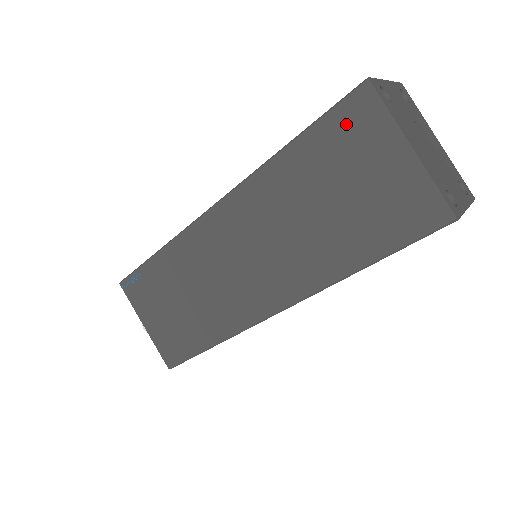
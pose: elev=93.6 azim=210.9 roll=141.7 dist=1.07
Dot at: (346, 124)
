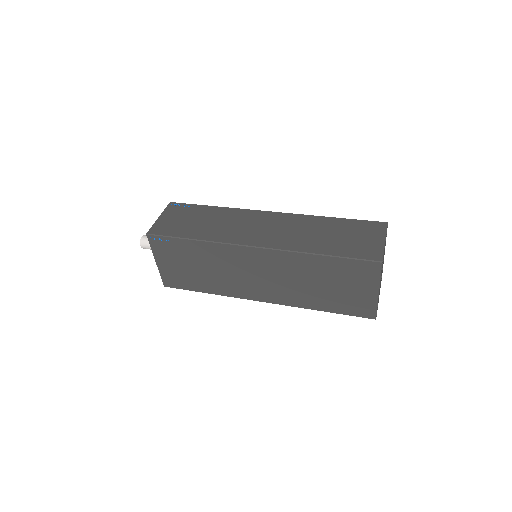
Dot at: (359, 269)
